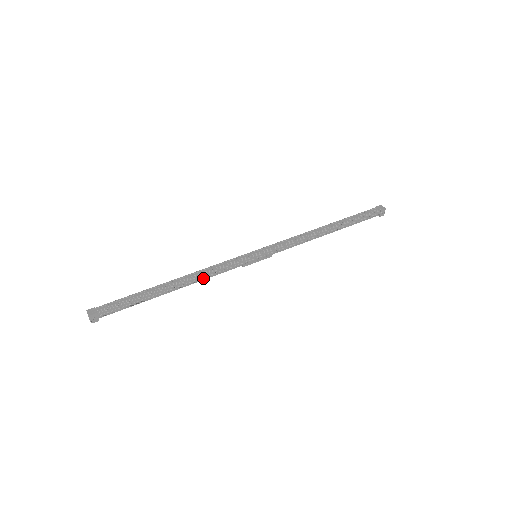
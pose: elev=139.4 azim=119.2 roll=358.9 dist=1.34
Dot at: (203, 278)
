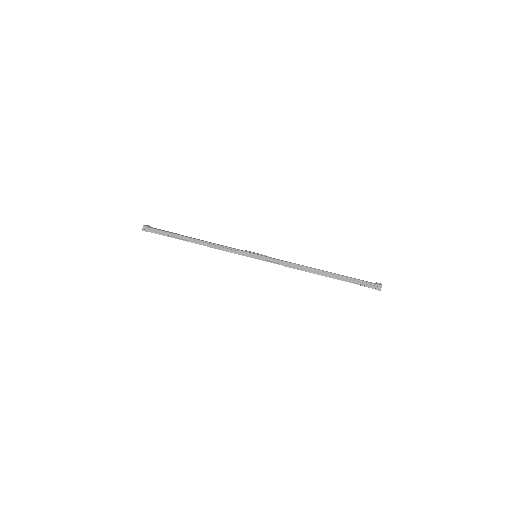
Dot at: (214, 247)
